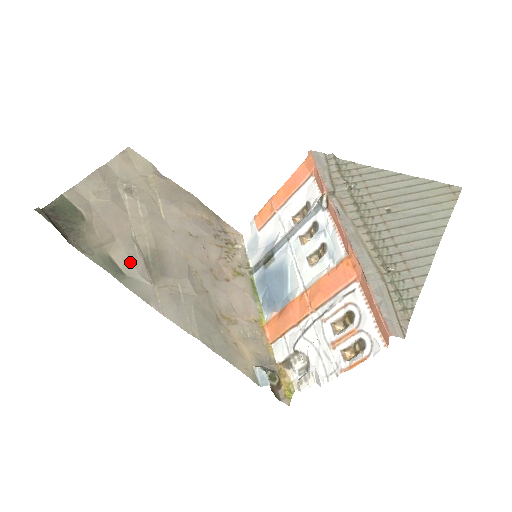
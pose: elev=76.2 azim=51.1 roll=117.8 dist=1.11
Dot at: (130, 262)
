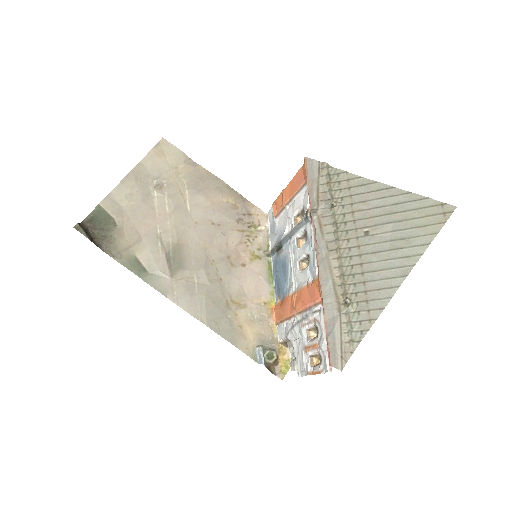
Dot at: (153, 260)
